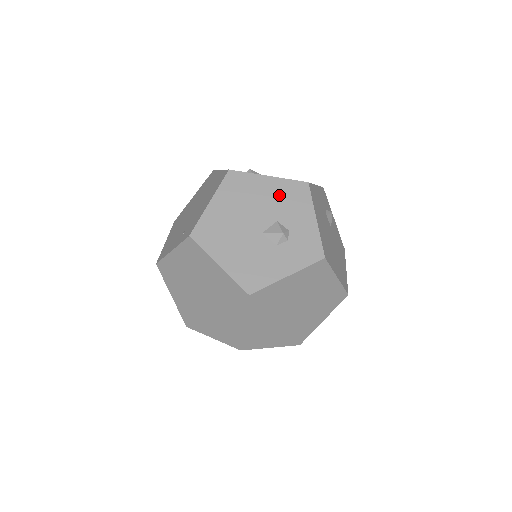
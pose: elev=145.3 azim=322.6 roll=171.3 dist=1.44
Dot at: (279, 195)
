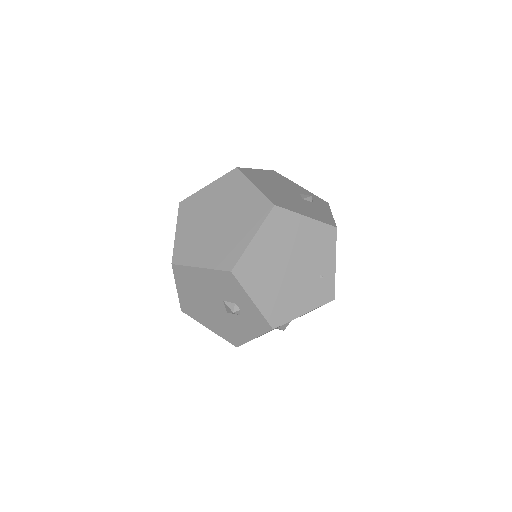
Dot at: occluded
